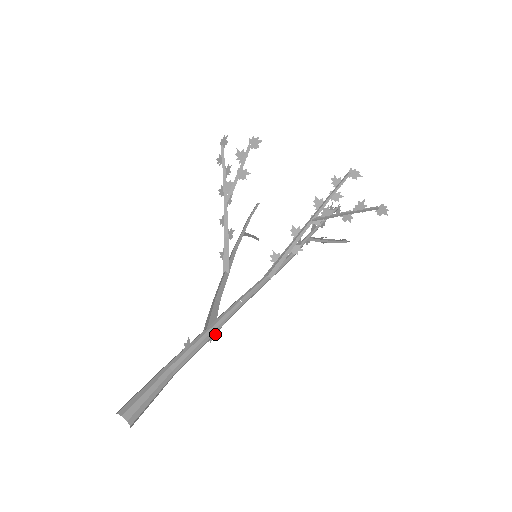
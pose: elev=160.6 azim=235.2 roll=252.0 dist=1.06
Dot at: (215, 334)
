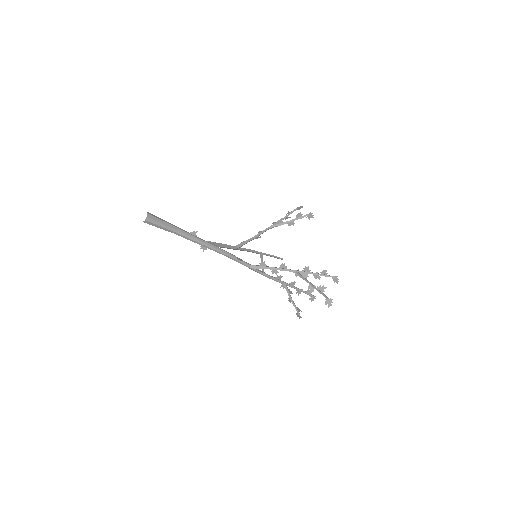
Dot at: (206, 249)
